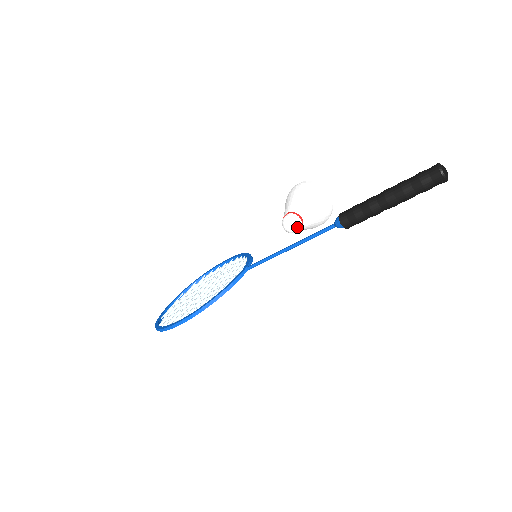
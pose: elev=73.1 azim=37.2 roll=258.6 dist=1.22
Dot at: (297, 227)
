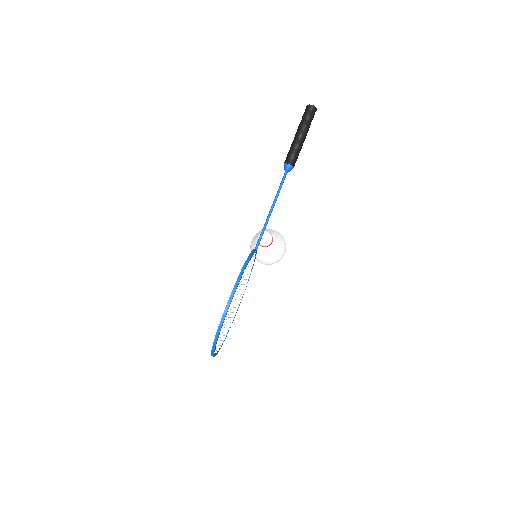
Dot at: (269, 235)
